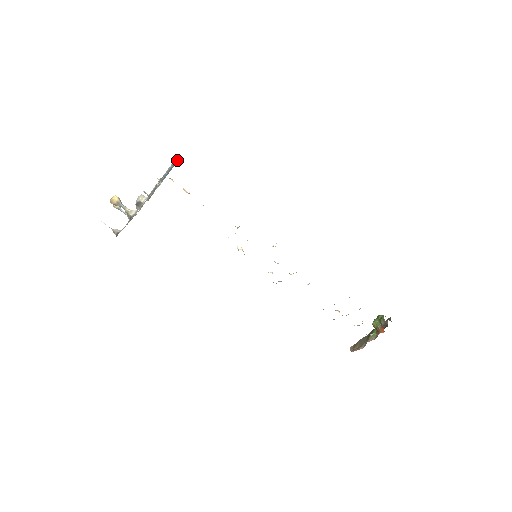
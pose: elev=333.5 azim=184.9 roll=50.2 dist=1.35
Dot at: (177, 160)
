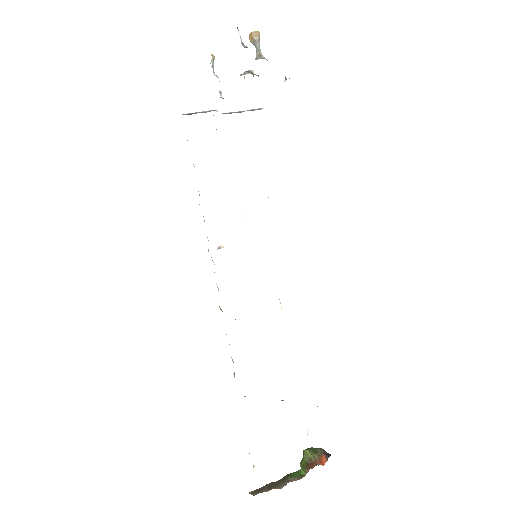
Dot at: occluded
